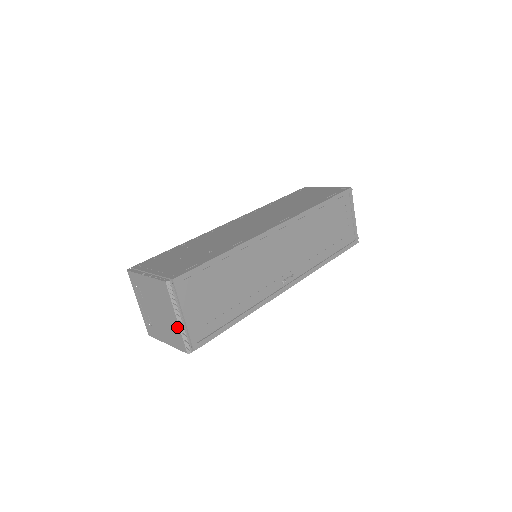
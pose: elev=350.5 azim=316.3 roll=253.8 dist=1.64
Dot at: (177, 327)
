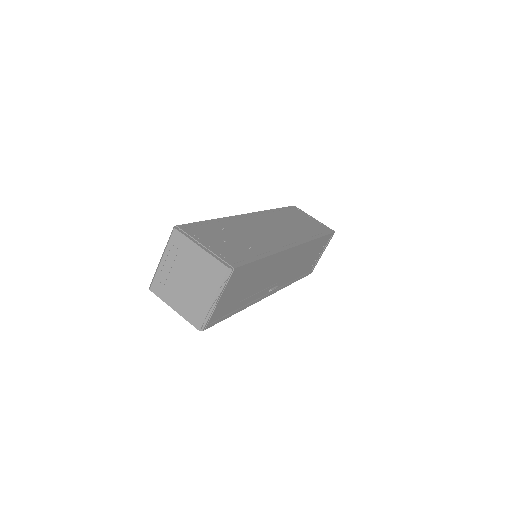
Dot at: (206, 306)
